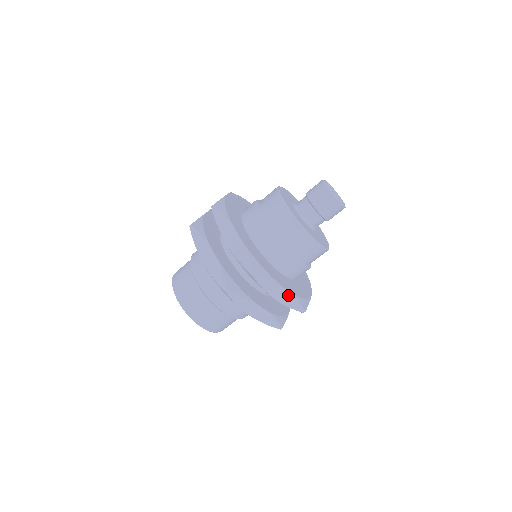
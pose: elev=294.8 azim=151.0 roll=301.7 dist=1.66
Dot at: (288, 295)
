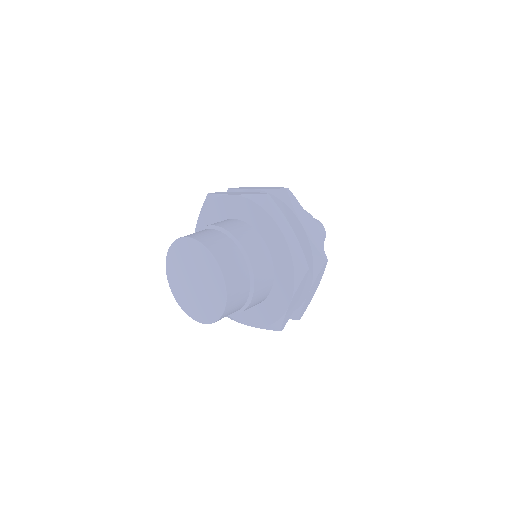
Dot at: (313, 230)
